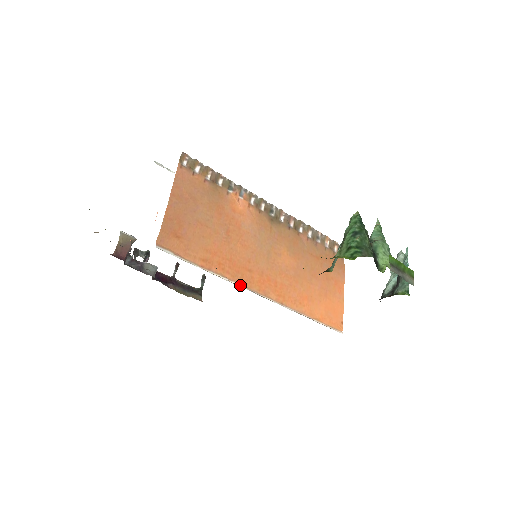
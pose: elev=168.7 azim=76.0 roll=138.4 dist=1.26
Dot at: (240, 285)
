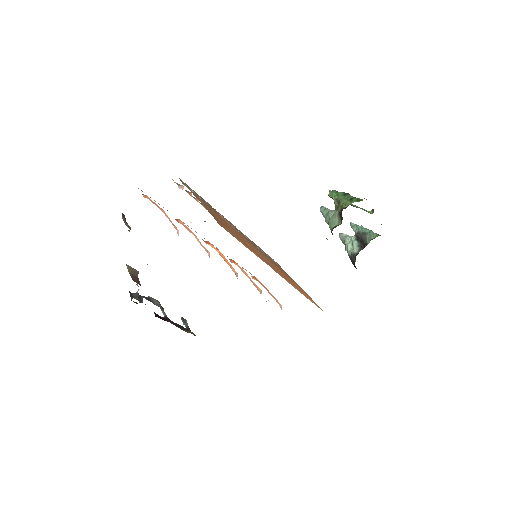
Dot at: occluded
